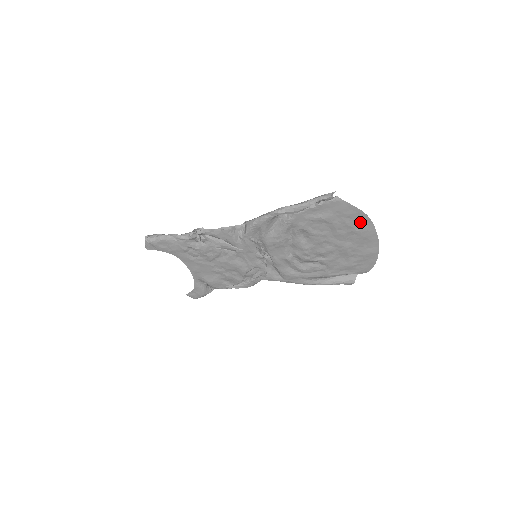
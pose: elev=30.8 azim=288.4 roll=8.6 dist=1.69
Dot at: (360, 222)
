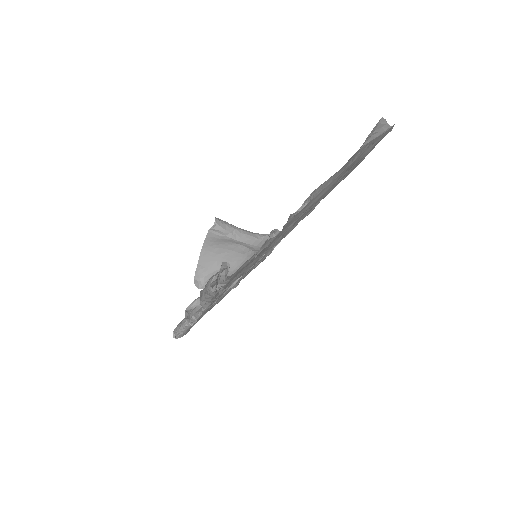
Dot at: (294, 219)
